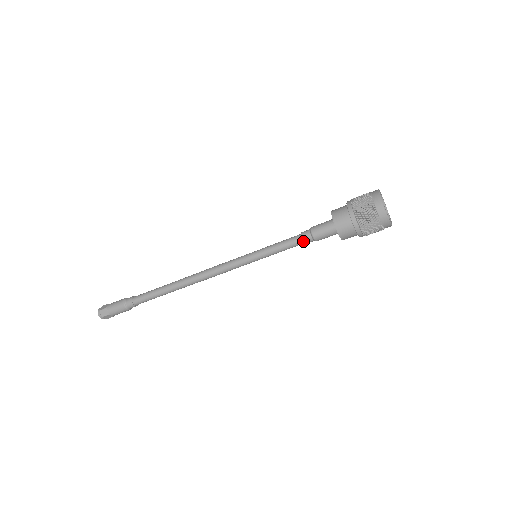
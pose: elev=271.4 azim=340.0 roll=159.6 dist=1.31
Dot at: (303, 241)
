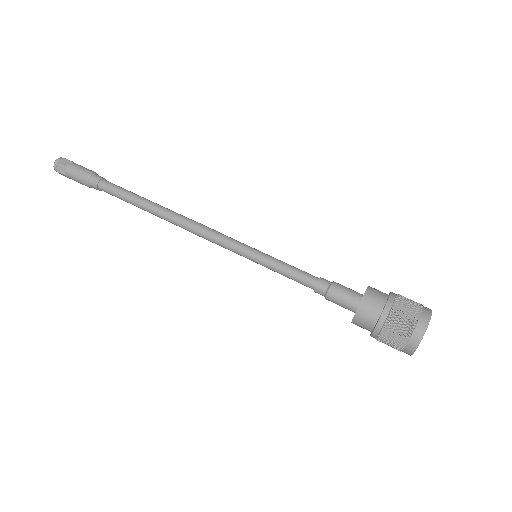
Dot at: (316, 283)
